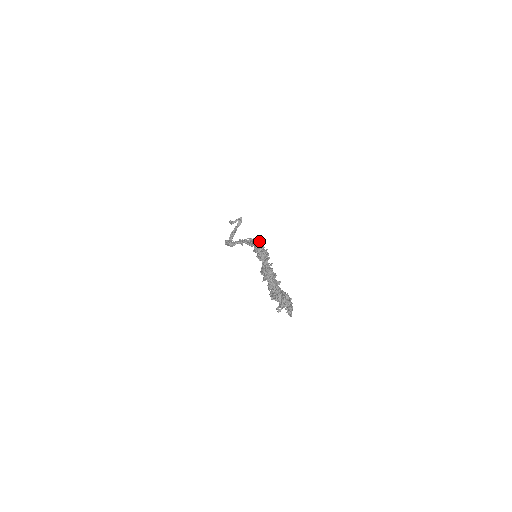
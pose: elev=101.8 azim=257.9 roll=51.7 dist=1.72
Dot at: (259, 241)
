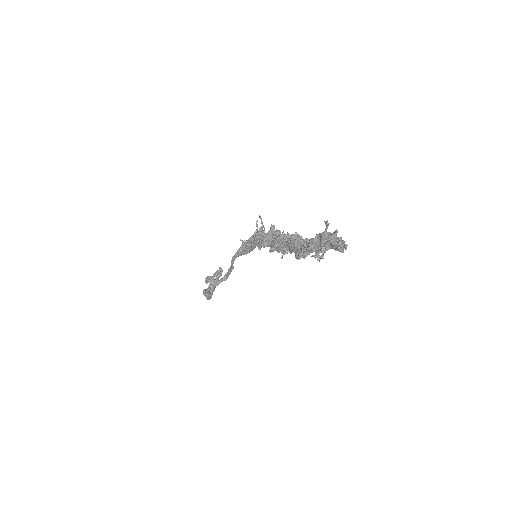
Dot at: (260, 217)
